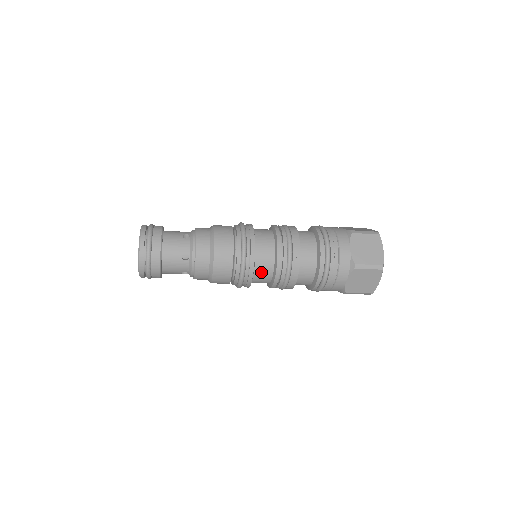
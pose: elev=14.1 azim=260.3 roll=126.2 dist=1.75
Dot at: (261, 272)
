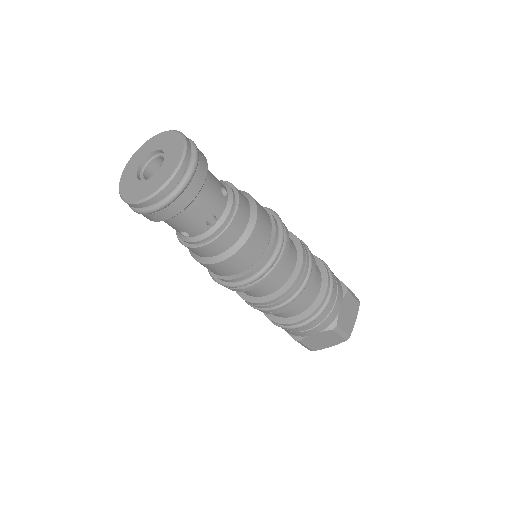
Dot at: (264, 286)
